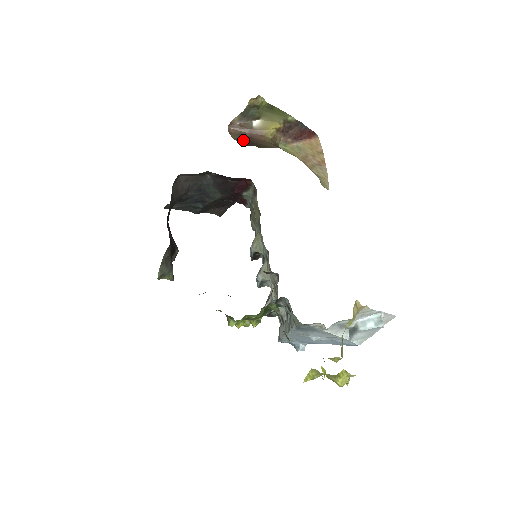
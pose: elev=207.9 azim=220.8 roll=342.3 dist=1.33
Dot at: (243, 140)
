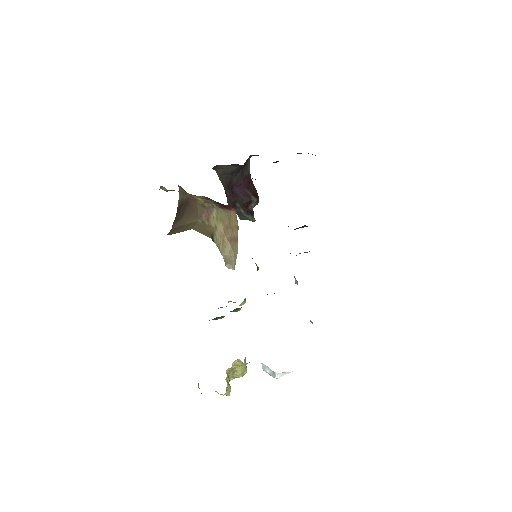
Dot at: (183, 202)
